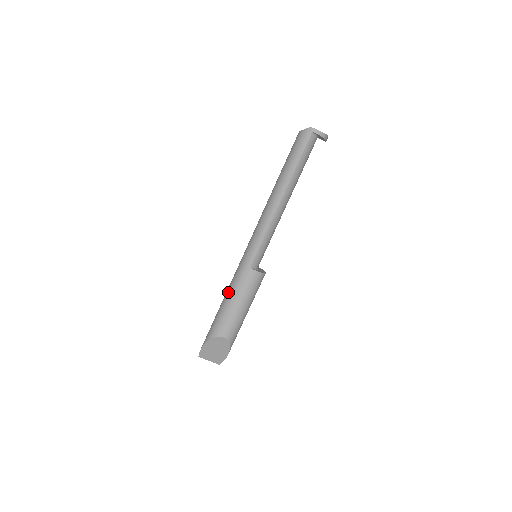
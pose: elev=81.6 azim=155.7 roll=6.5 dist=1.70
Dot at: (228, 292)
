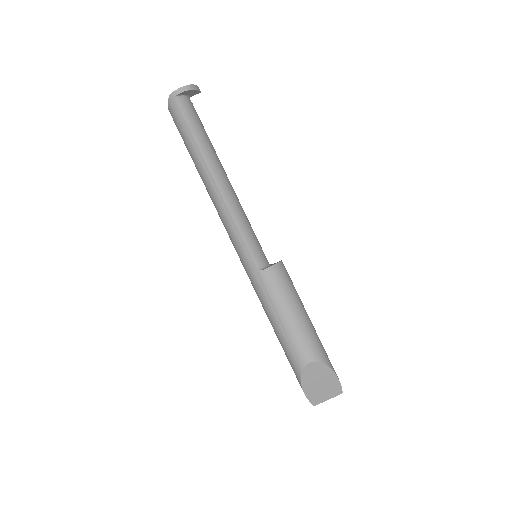
Dot at: (267, 316)
